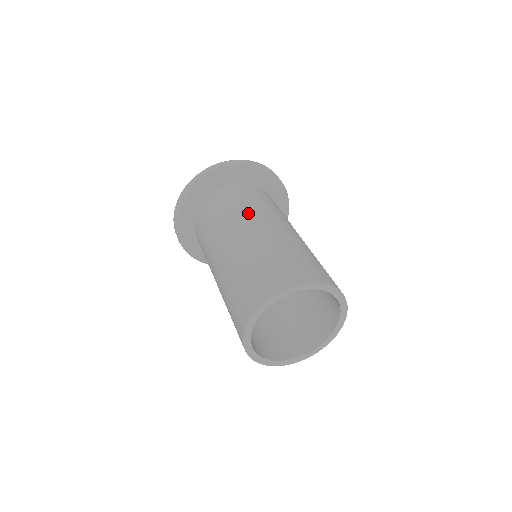
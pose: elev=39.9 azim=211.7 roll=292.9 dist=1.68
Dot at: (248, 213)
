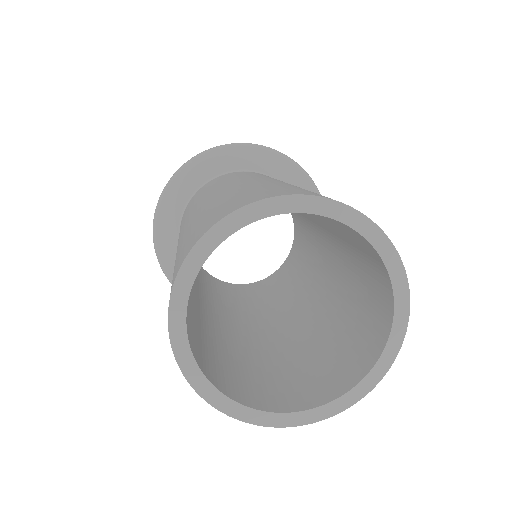
Dot at: occluded
